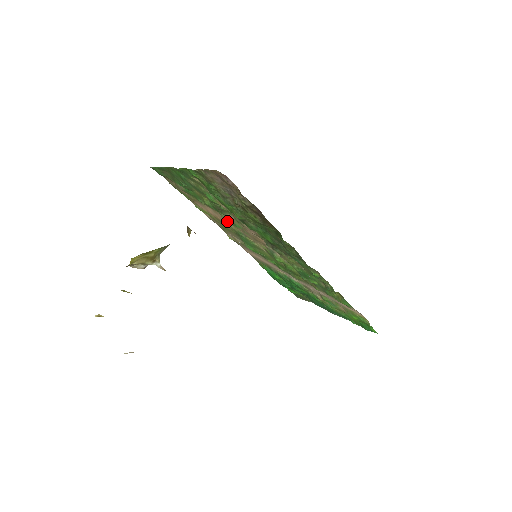
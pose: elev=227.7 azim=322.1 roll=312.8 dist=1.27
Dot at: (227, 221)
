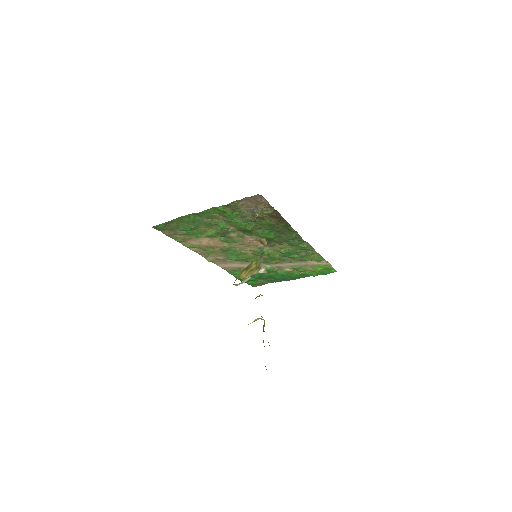
Dot at: (222, 242)
